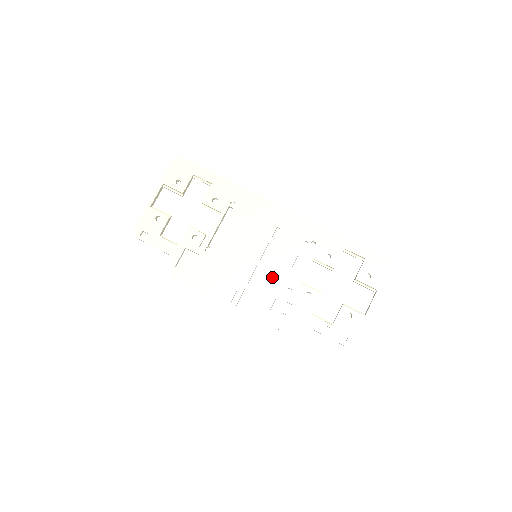
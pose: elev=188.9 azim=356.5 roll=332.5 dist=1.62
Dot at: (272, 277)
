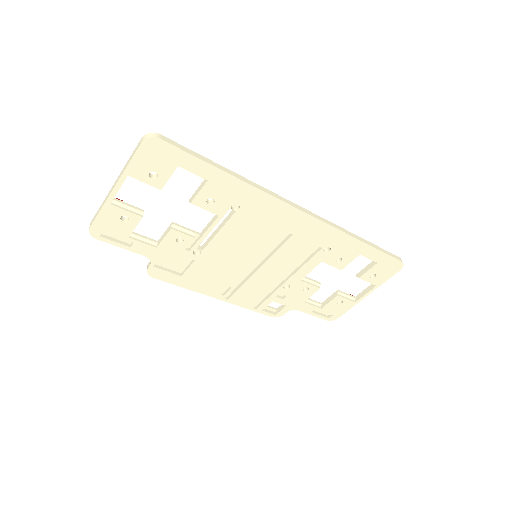
Dot at: (271, 276)
